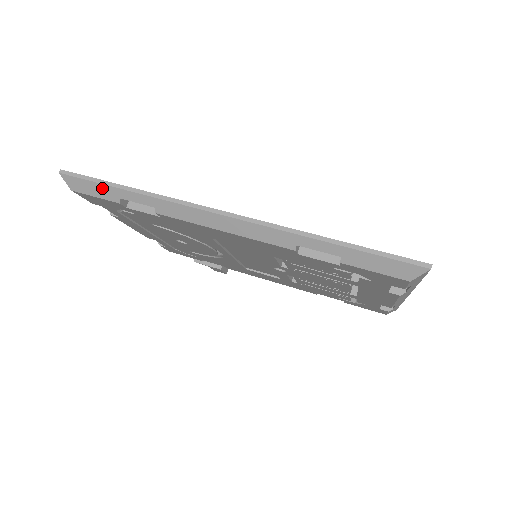
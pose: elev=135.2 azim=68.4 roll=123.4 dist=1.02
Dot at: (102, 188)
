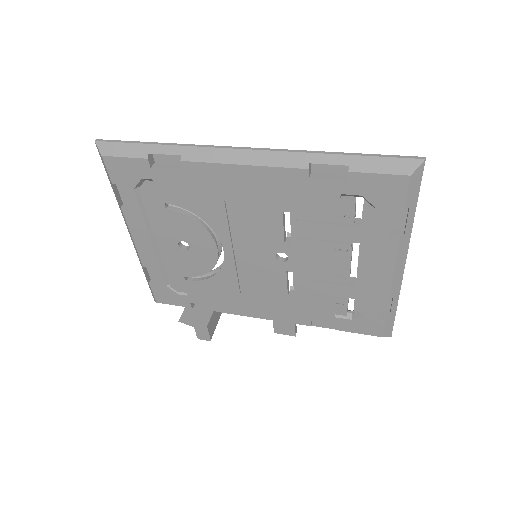
Dot at: (133, 147)
